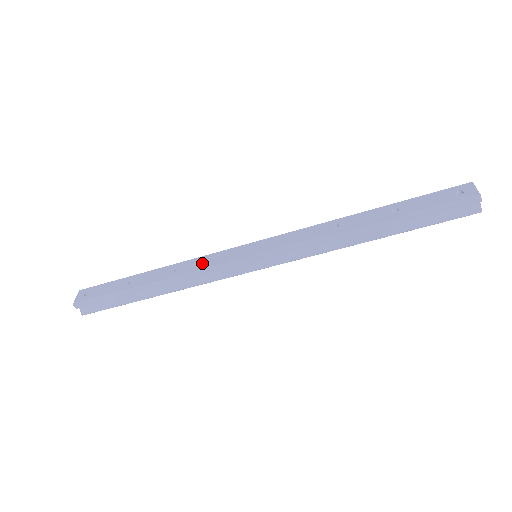
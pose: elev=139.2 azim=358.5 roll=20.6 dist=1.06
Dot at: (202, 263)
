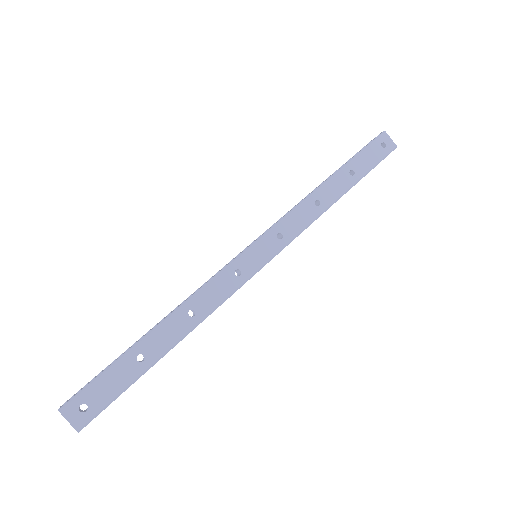
Dot at: (217, 293)
